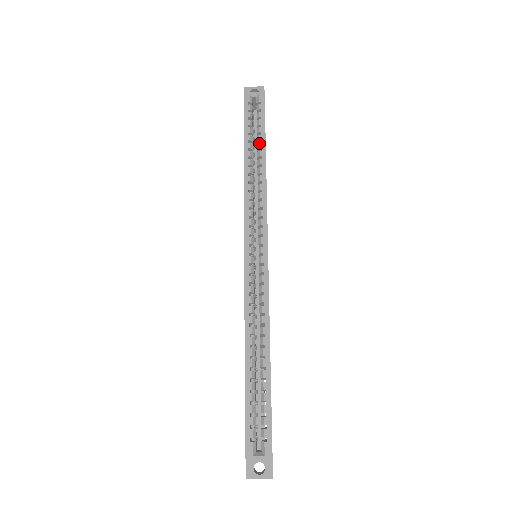
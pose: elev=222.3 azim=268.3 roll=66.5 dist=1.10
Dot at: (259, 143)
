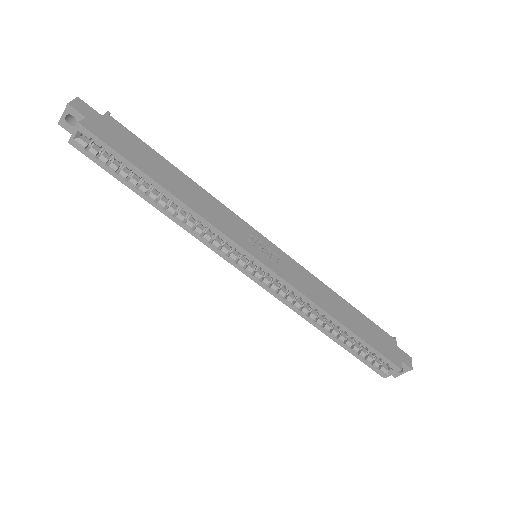
Dot at: (144, 181)
